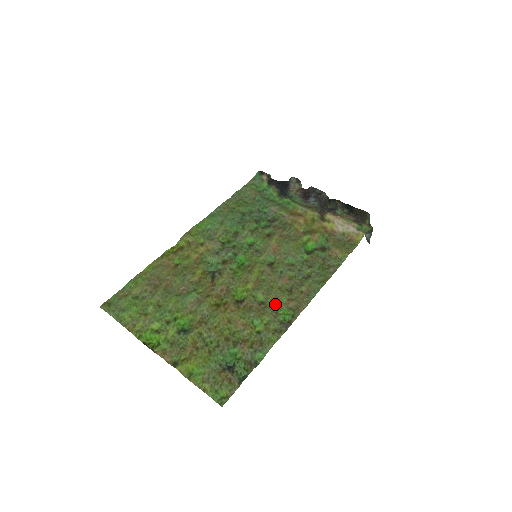
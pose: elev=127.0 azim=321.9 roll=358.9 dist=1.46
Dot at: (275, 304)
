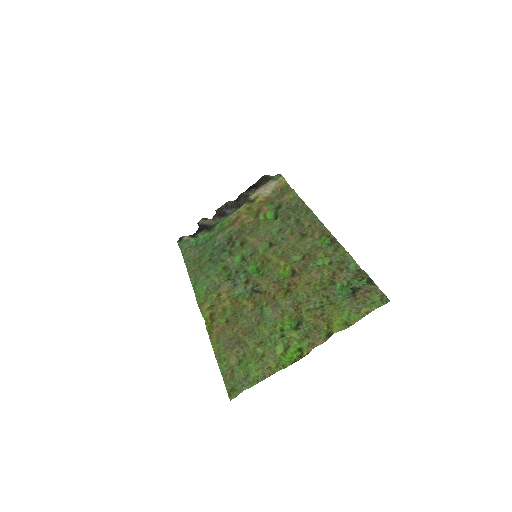
Dot at: (310, 248)
